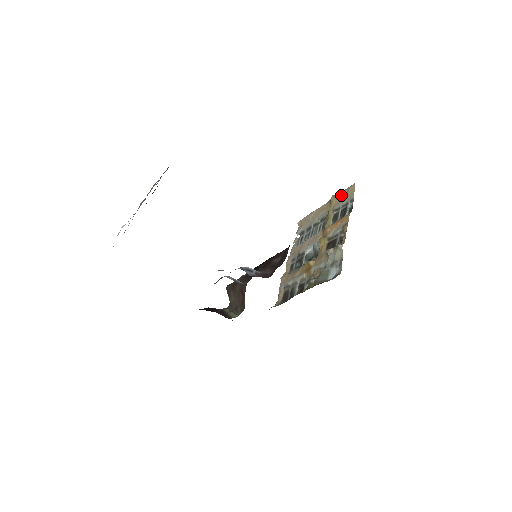
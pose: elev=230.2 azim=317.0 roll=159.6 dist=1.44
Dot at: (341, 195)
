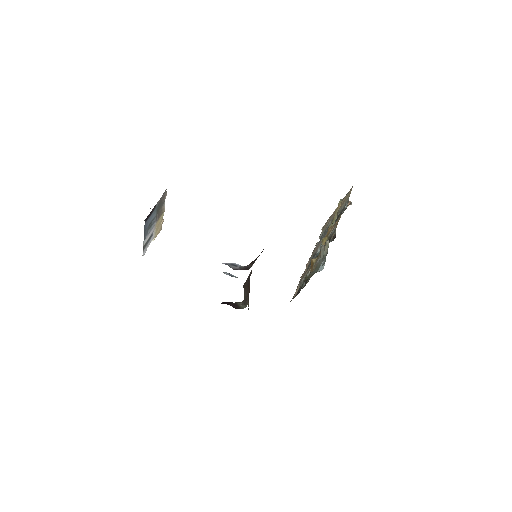
Dot at: (344, 198)
